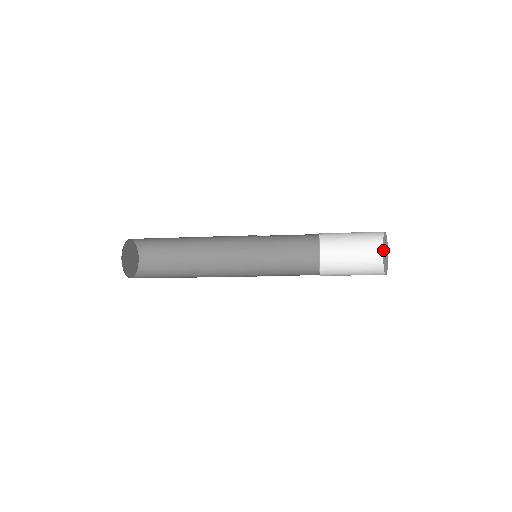
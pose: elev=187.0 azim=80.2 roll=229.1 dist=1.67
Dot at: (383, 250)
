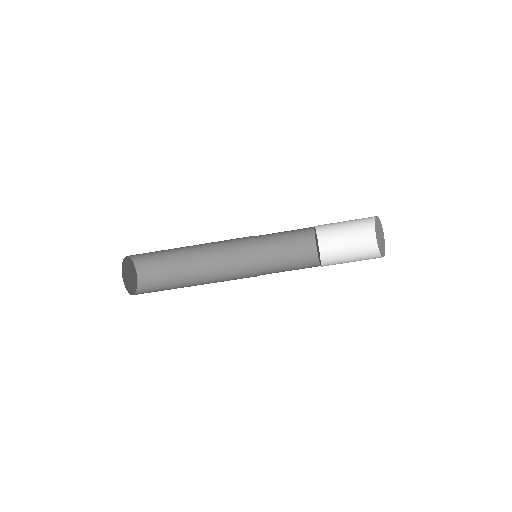
Dot at: (379, 247)
